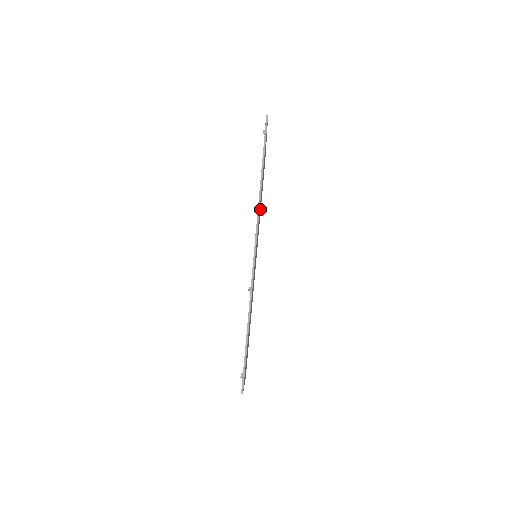
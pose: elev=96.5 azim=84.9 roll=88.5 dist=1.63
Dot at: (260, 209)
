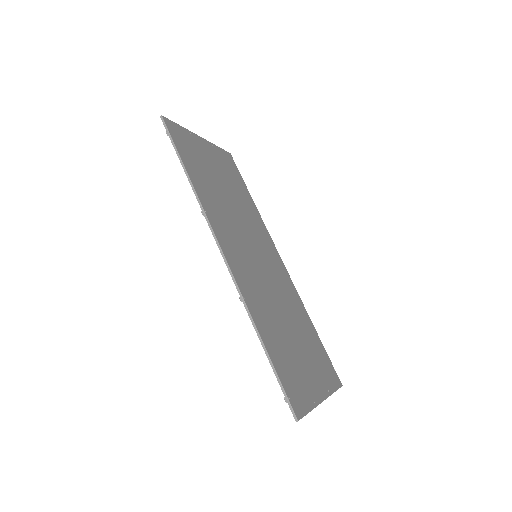
Dot at: (239, 206)
